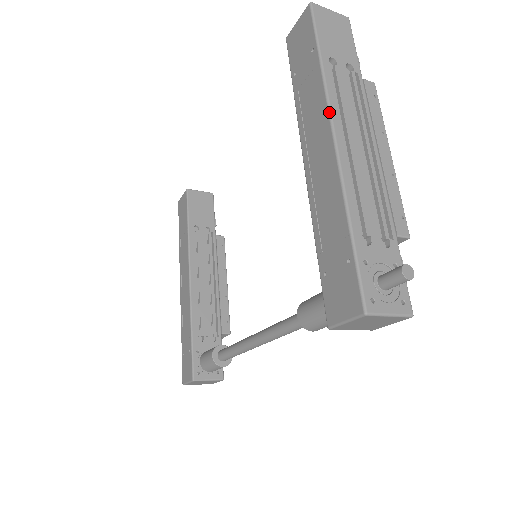
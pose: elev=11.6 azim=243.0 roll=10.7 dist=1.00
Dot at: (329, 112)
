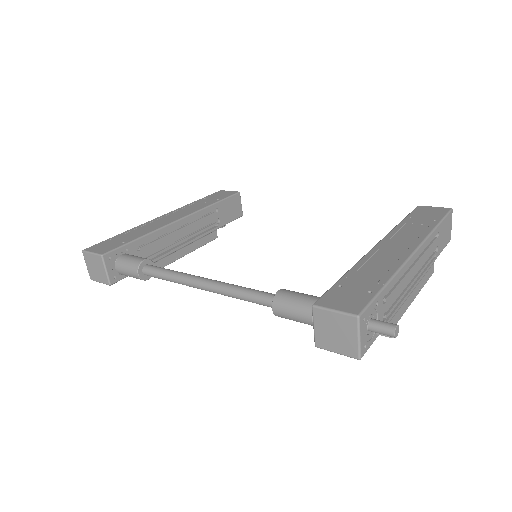
Dot at: (422, 242)
